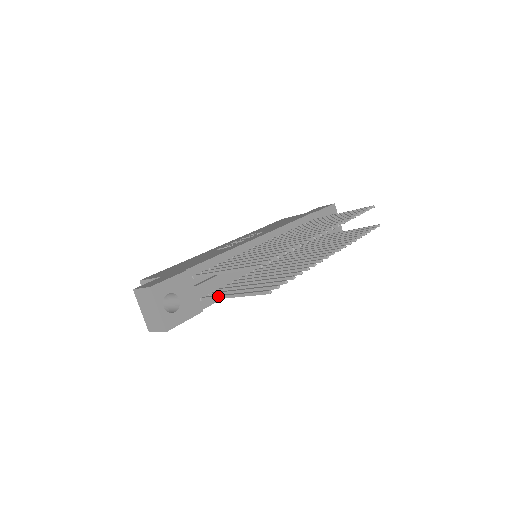
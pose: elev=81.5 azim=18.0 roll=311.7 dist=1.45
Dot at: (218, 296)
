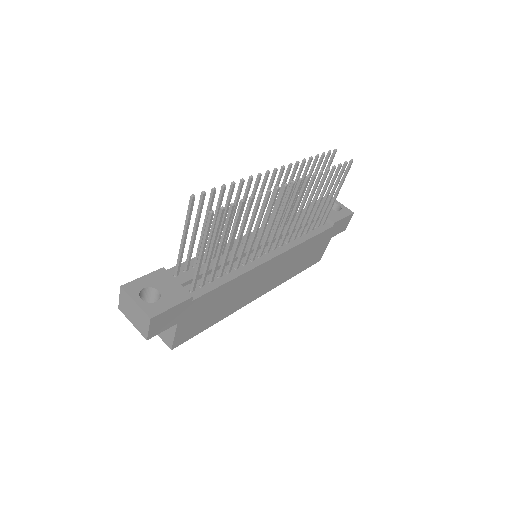
Dot at: (195, 270)
